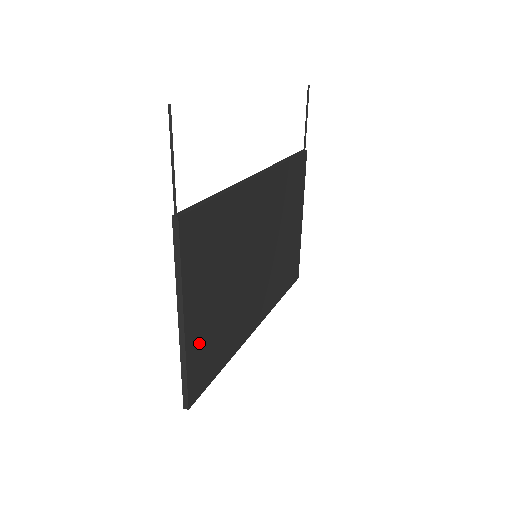
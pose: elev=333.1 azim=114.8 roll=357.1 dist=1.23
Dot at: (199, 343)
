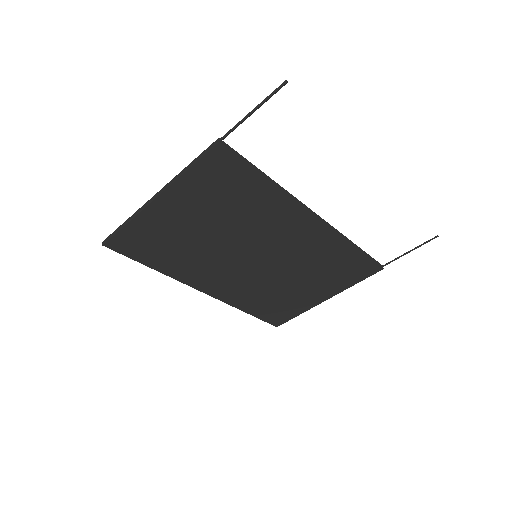
Dot at: (152, 226)
